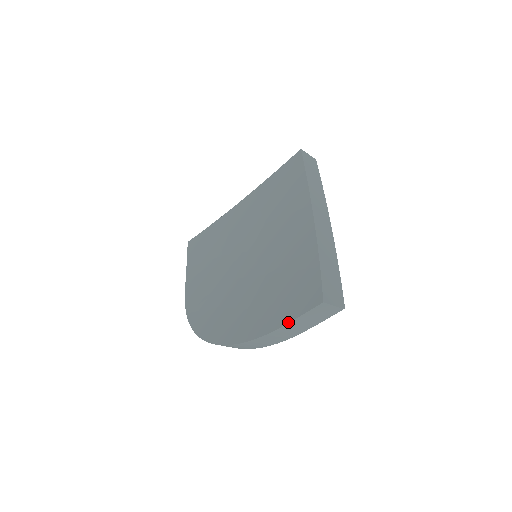
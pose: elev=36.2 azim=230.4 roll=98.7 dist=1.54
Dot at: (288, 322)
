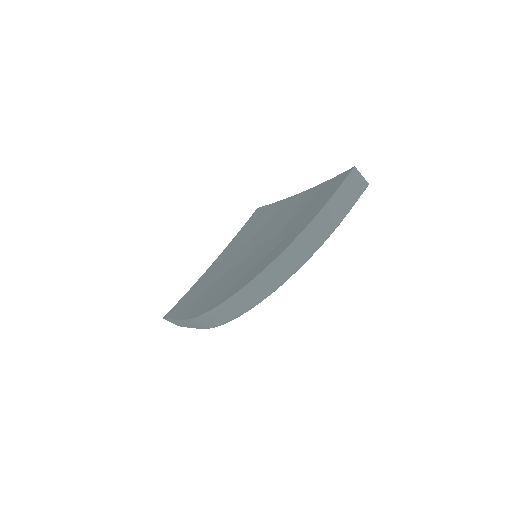
Dot at: (333, 194)
